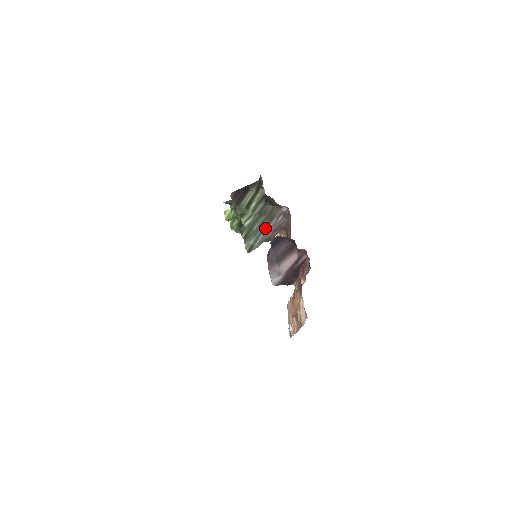
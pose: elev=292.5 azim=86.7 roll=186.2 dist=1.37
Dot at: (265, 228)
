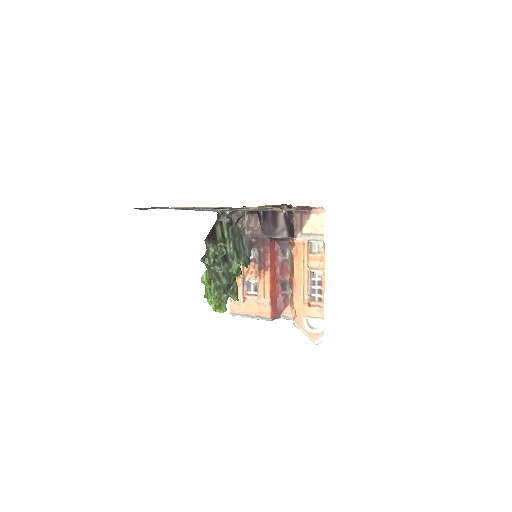
Dot at: (243, 247)
